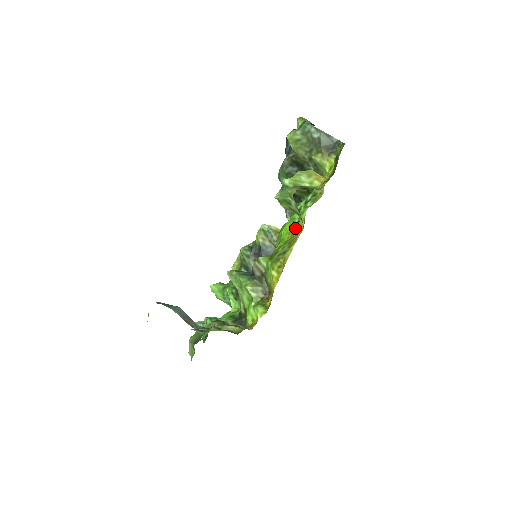
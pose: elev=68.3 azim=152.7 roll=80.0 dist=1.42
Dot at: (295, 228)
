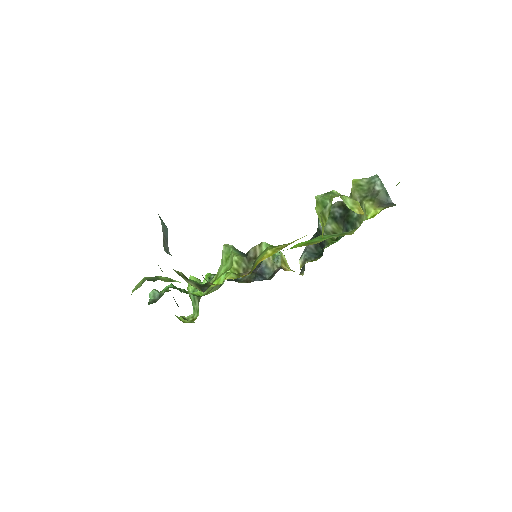
Dot at: (310, 243)
